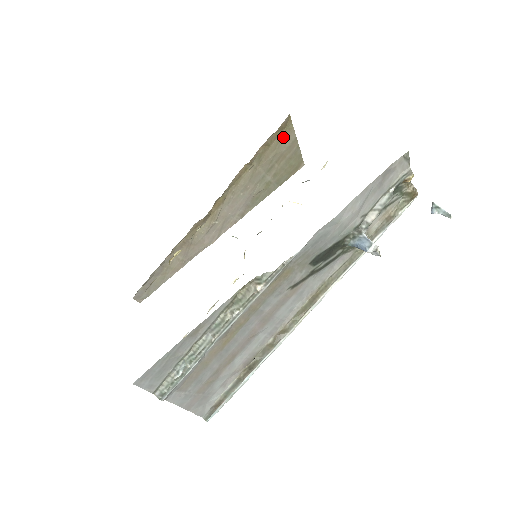
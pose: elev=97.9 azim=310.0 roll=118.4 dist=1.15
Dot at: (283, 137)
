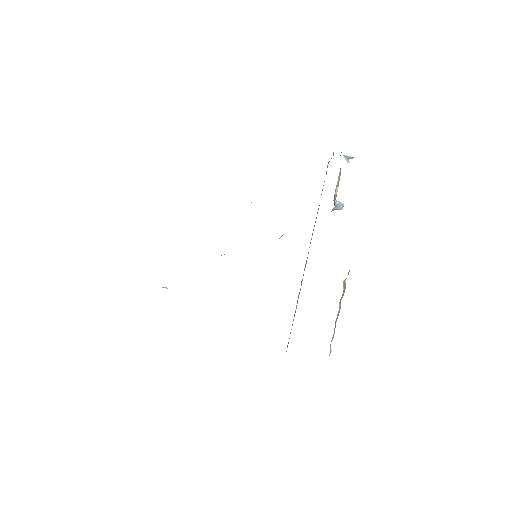
Dot at: occluded
